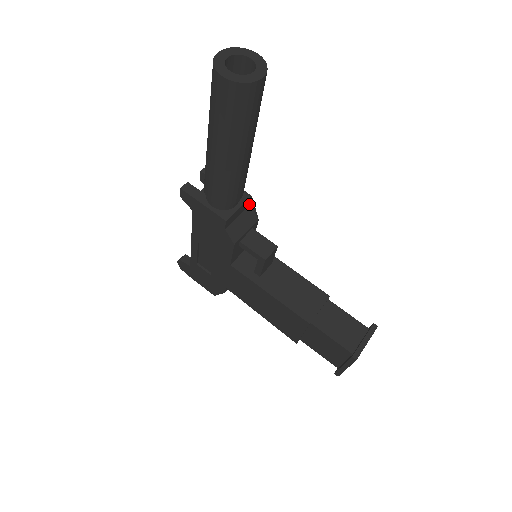
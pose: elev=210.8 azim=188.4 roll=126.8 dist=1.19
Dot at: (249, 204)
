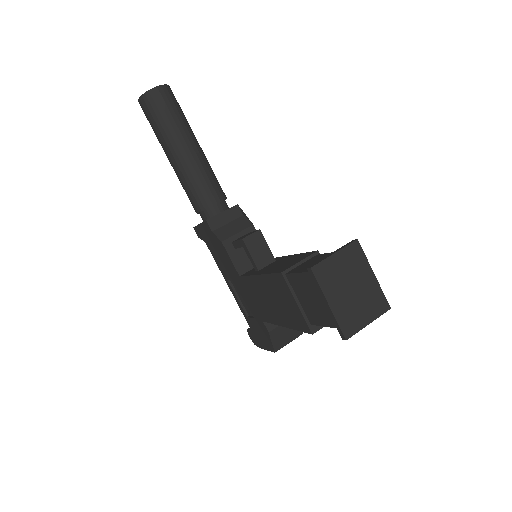
Dot at: (242, 215)
